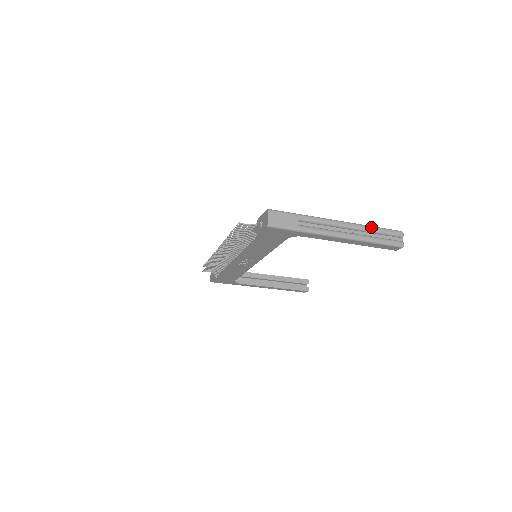
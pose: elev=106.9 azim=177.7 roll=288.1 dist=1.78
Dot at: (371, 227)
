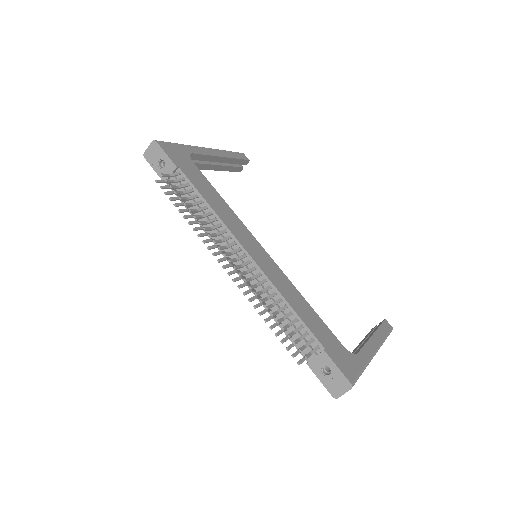
Dot at: occluded
